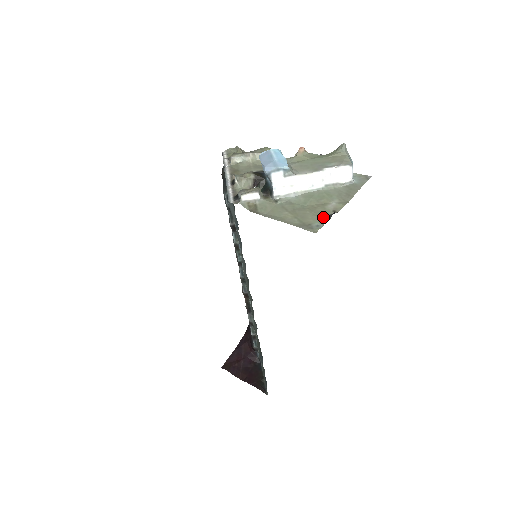
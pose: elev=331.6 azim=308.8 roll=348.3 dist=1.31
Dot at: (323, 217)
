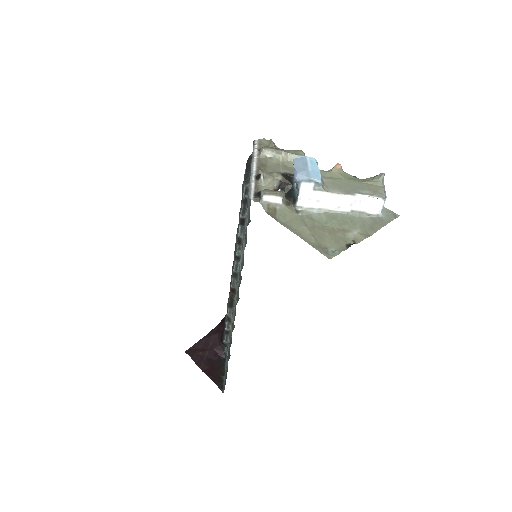
Dot at: (341, 244)
